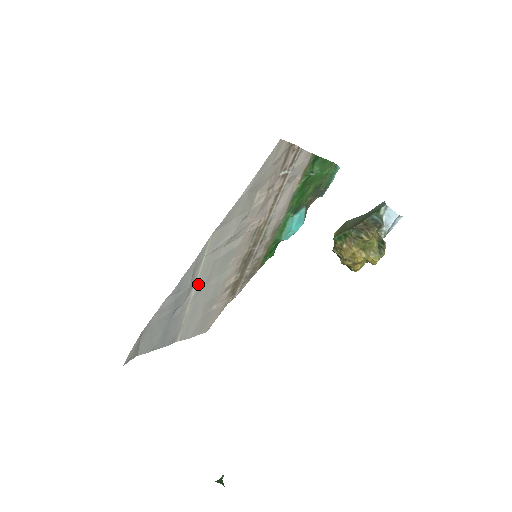
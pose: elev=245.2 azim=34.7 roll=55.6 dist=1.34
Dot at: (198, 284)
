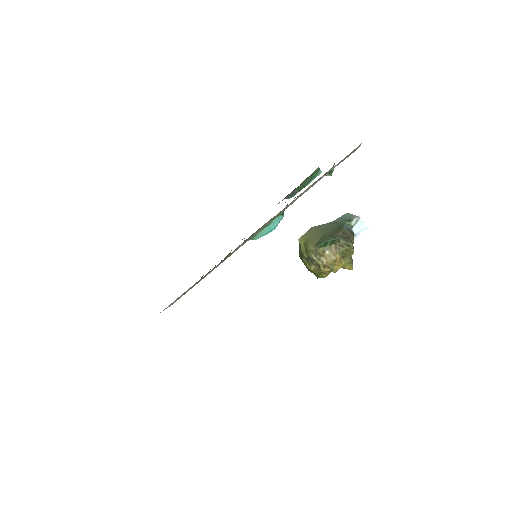
Dot at: occluded
